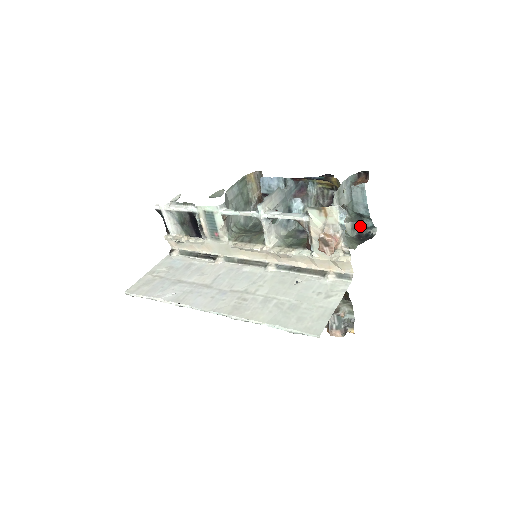
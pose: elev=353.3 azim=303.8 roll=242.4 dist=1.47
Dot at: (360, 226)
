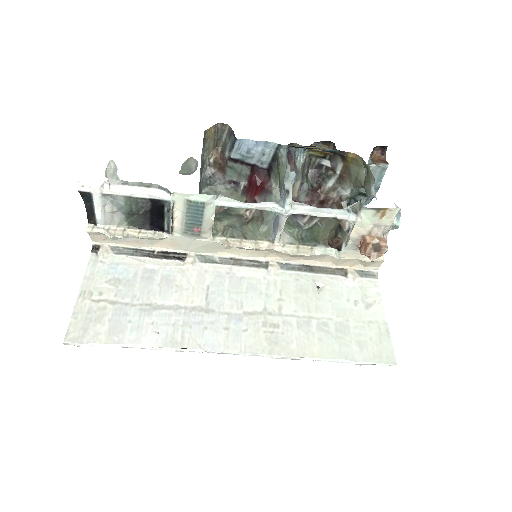
Dot at: (349, 202)
